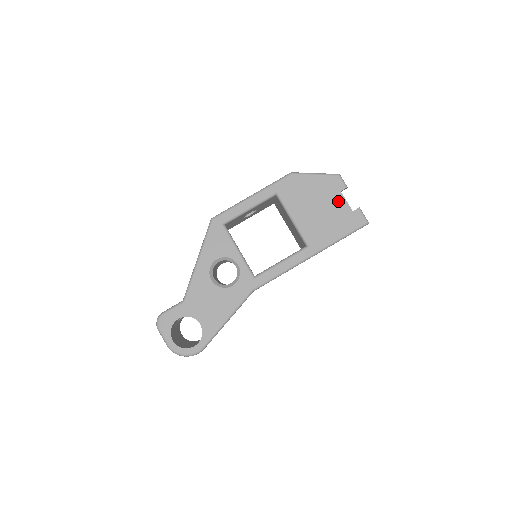
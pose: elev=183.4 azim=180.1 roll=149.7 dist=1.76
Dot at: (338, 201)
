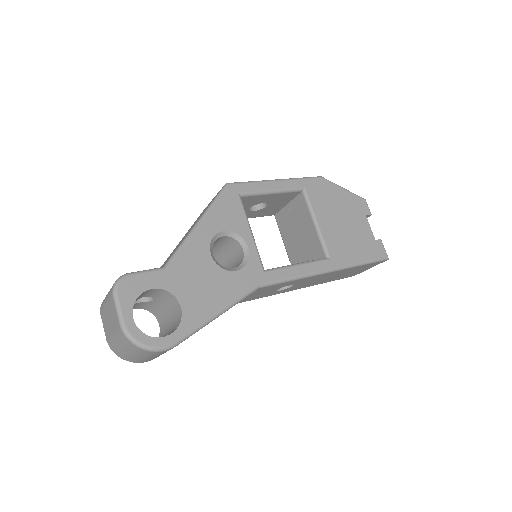
Dot at: (363, 224)
